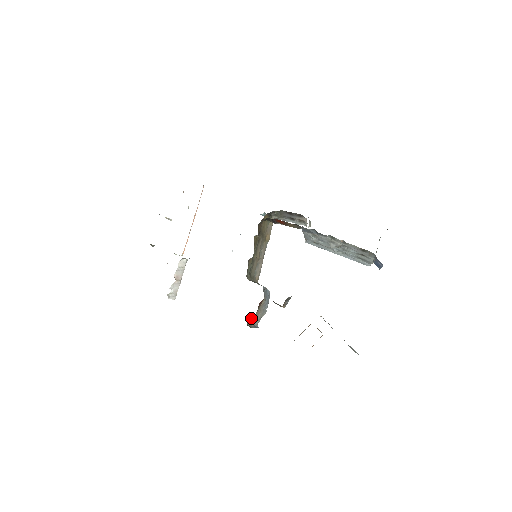
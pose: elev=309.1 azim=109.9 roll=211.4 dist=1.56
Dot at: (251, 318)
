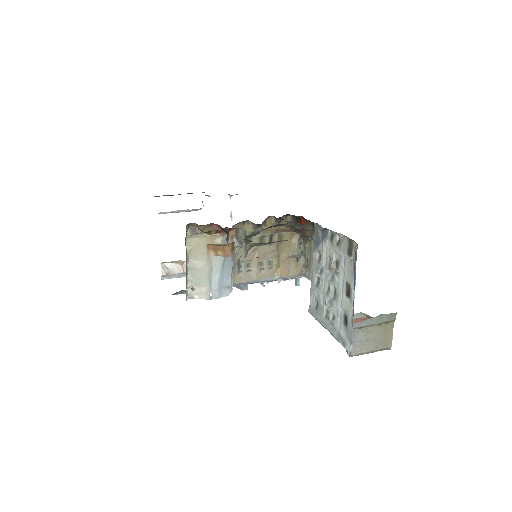
Dot at: (196, 229)
